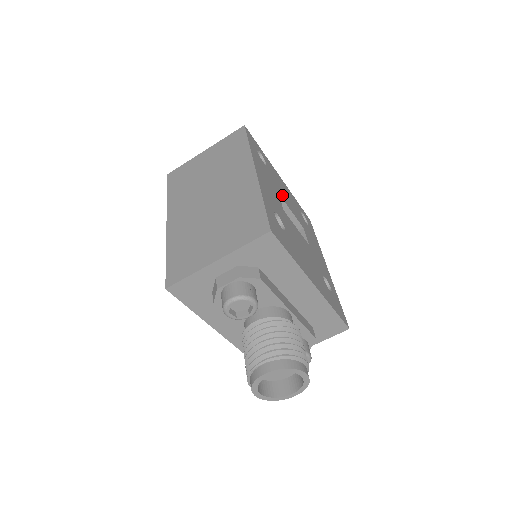
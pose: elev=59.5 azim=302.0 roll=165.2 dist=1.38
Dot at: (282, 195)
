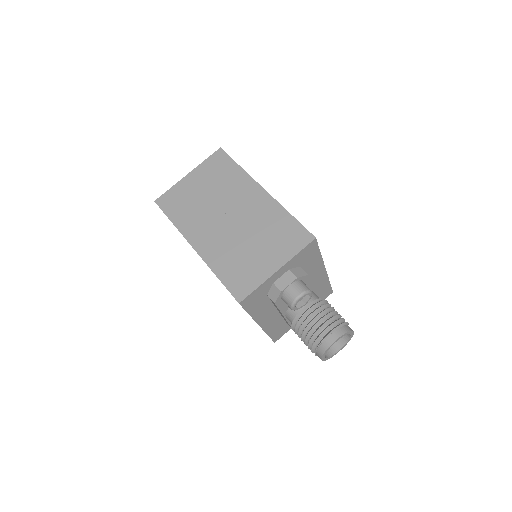
Dot at: occluded
